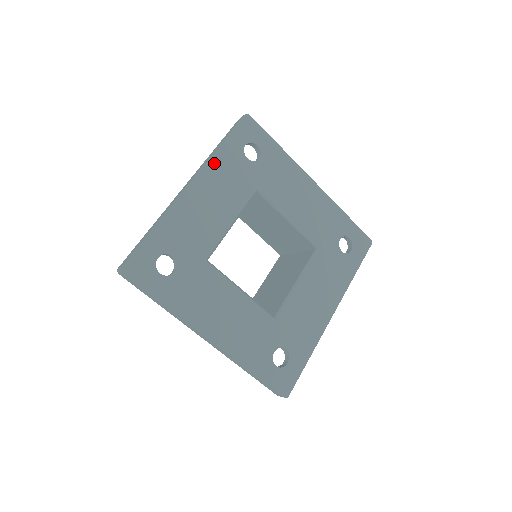
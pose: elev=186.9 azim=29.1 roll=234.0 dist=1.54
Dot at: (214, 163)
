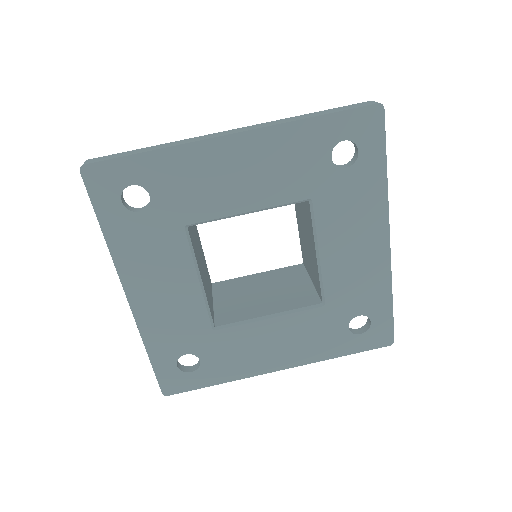
Dot at: (121, 256)
